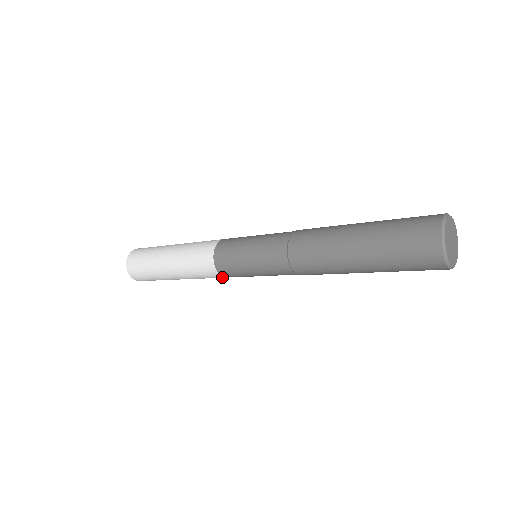
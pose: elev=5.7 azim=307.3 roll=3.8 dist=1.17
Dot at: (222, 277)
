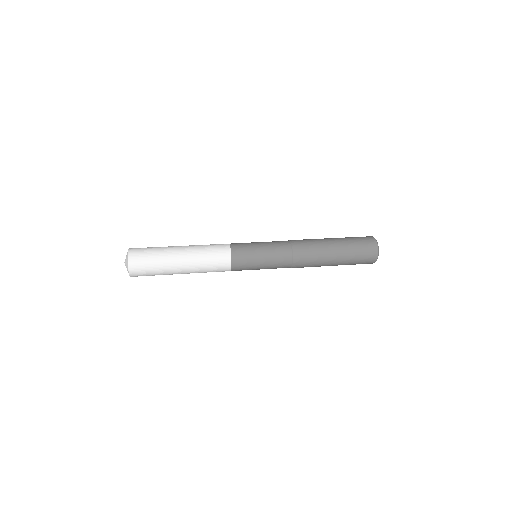
Dot at: occluded
